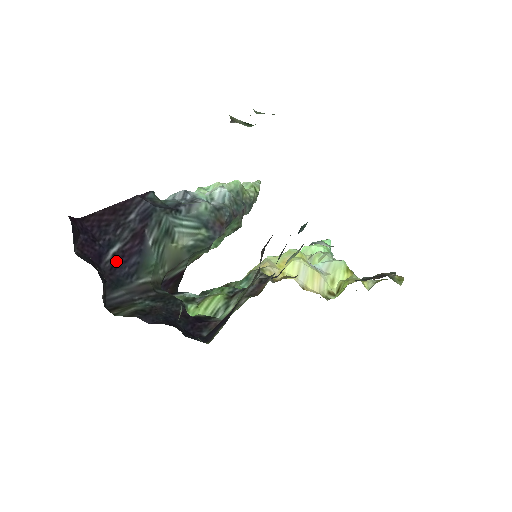
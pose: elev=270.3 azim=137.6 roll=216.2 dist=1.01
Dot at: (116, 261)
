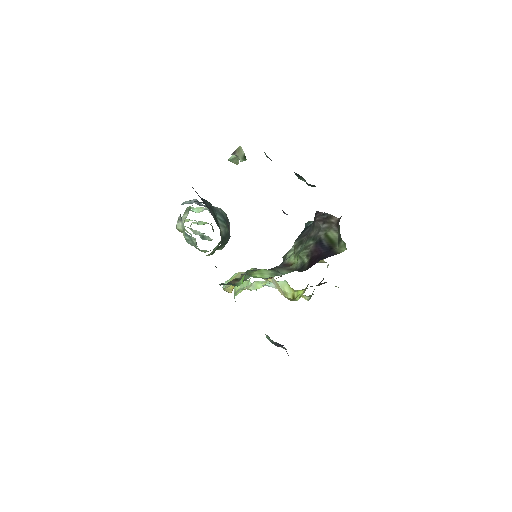
Dot at: occluded
